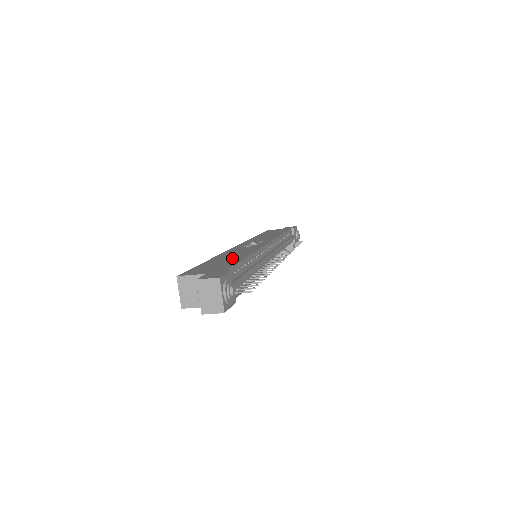
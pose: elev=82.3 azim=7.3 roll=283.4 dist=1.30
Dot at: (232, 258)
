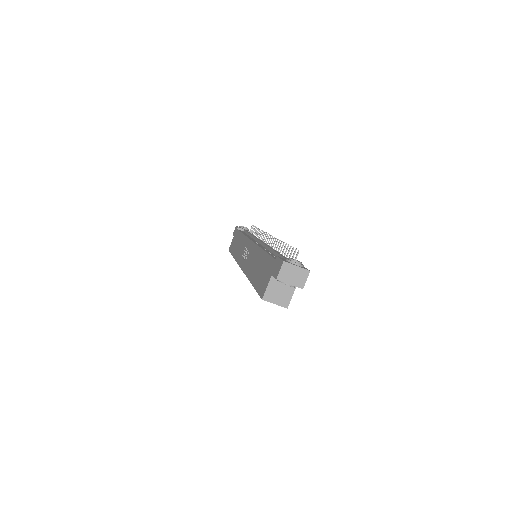
Dot at: (259, 263)
